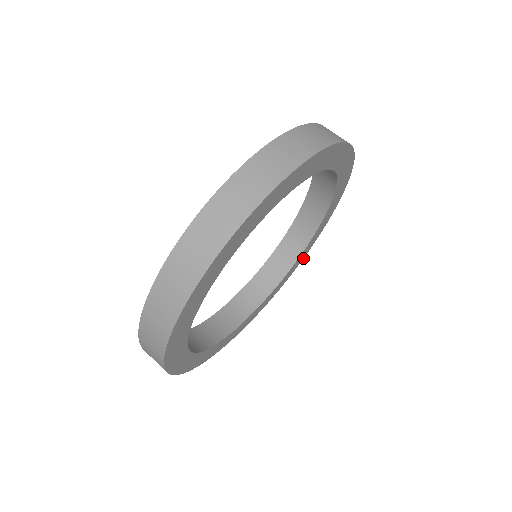
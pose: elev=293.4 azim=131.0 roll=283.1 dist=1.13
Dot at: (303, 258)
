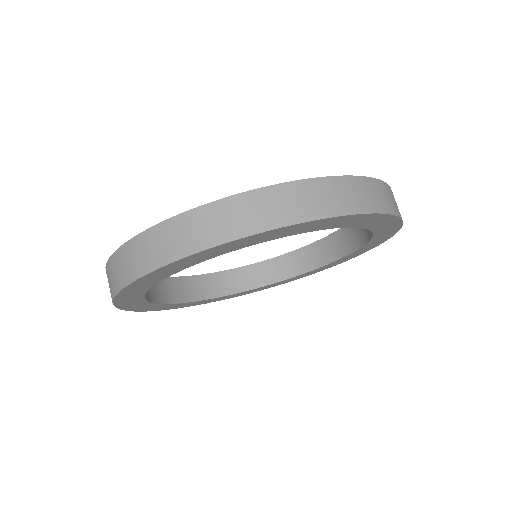
Dot at: occluded
